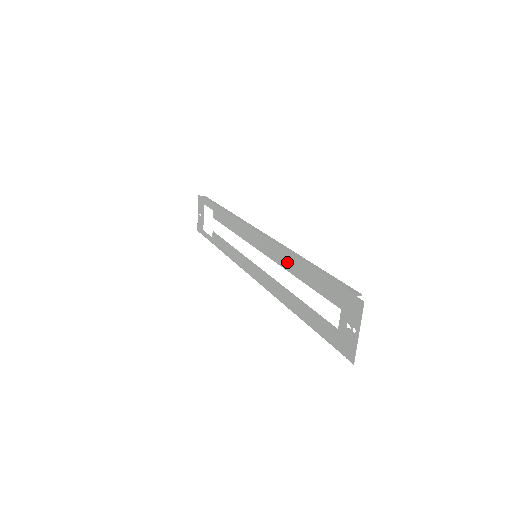
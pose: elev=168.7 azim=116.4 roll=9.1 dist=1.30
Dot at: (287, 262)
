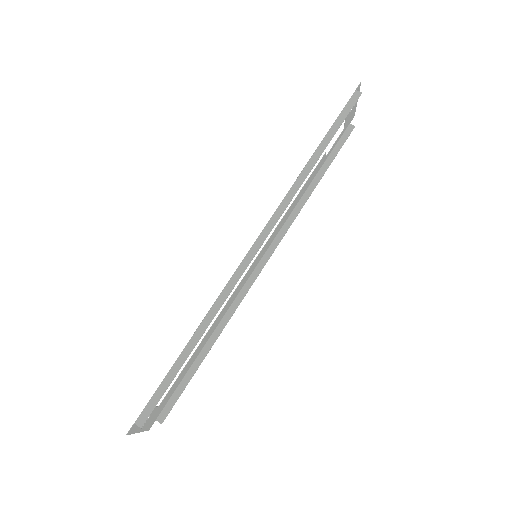
Dot at: occluded
